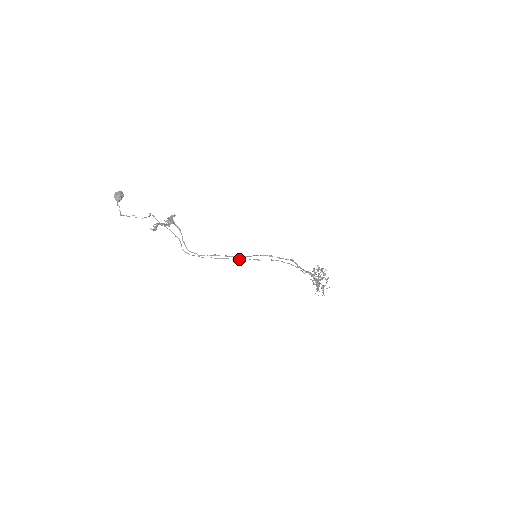
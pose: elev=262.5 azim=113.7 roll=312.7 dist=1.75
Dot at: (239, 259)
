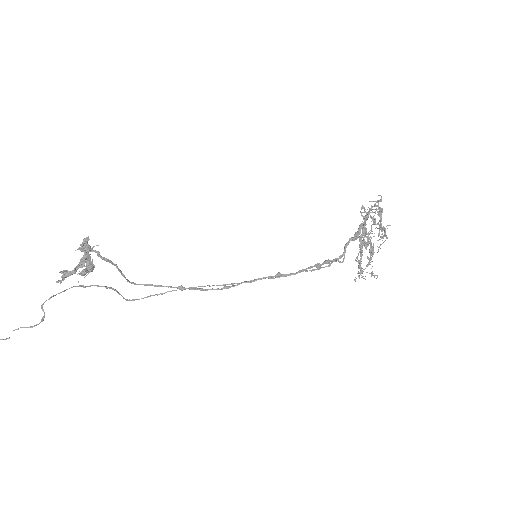
Dot at: (224, 285)
